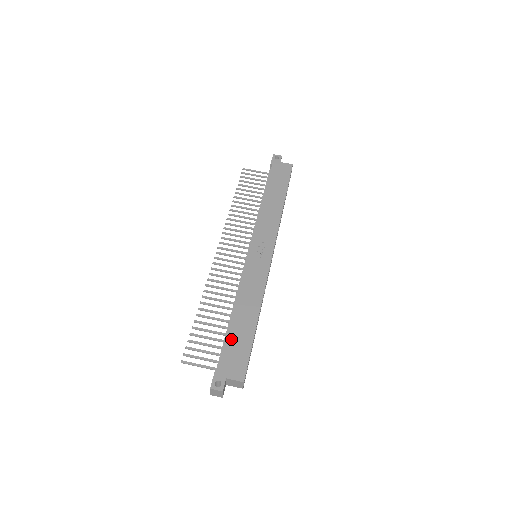
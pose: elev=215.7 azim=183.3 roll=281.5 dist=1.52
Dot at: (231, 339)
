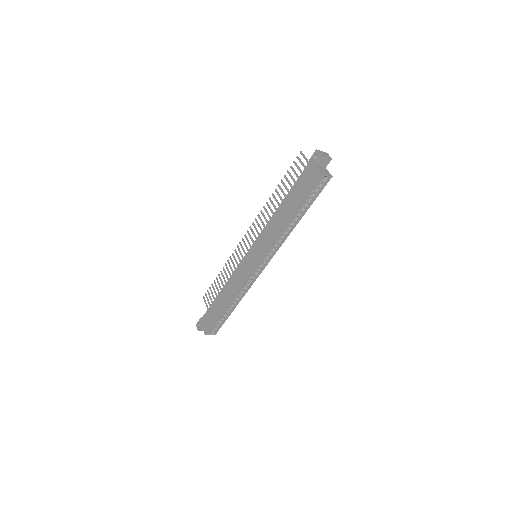
Dot at: (212, 307)
